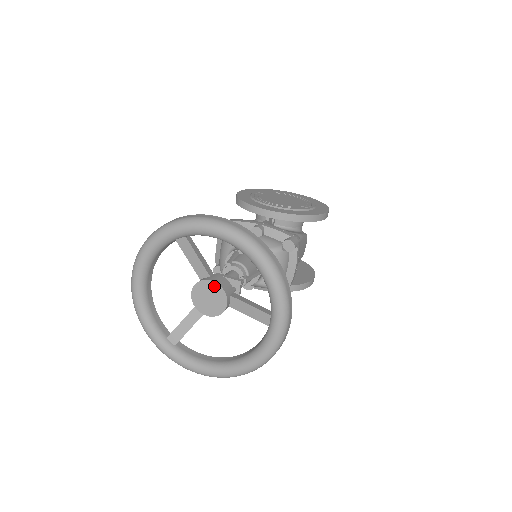
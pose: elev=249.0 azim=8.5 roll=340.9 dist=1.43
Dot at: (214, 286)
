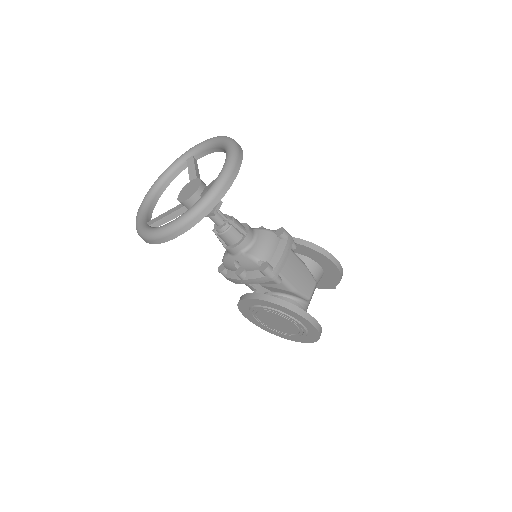
Dot at: (196, 181)
